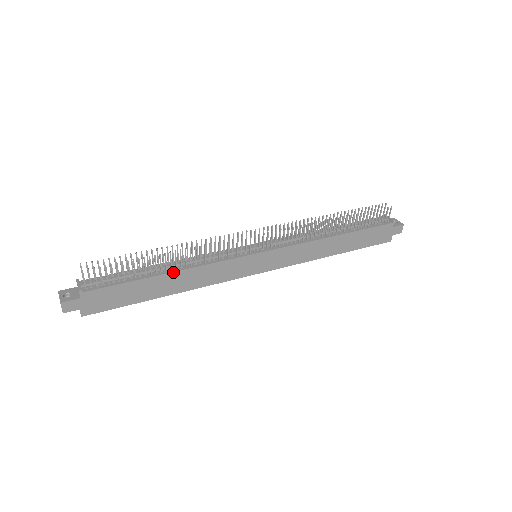
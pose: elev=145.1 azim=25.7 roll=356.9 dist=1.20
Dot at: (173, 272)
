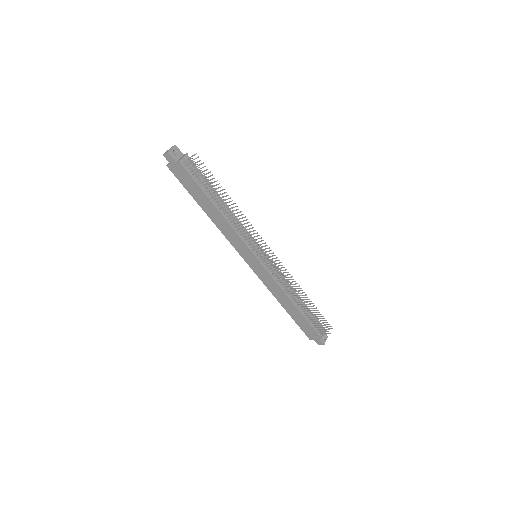
Dot at: (219, 211)
